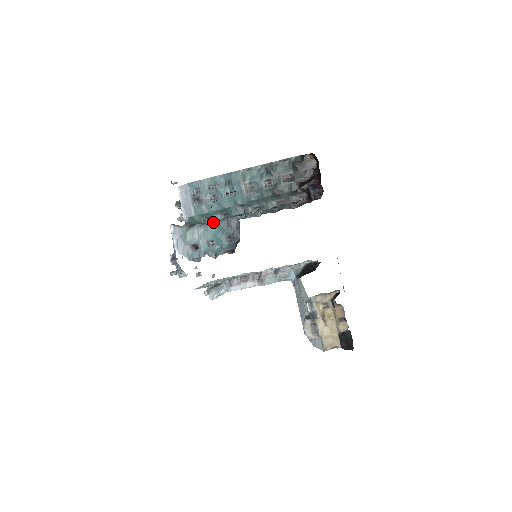
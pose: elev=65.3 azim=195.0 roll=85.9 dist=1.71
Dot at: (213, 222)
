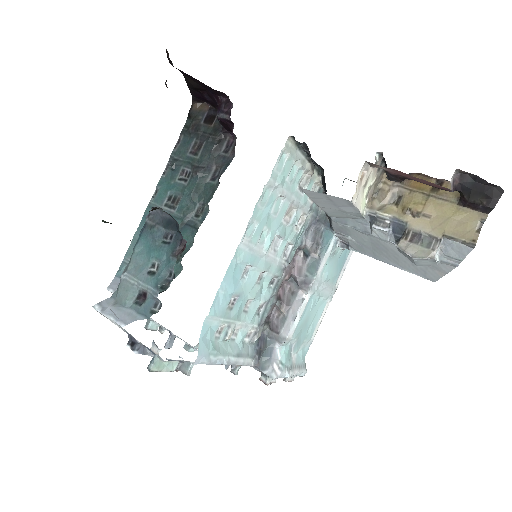
Dot at: (134, 246)
